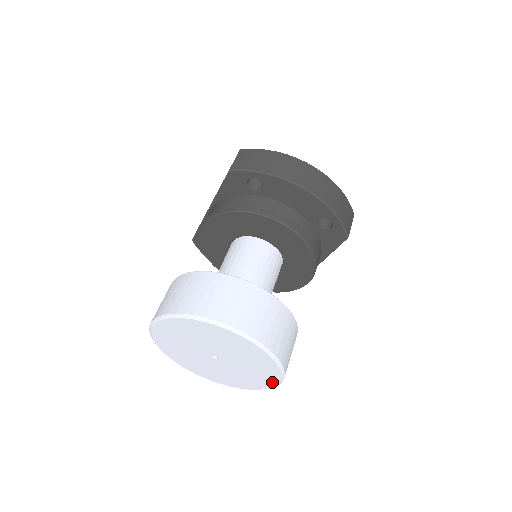
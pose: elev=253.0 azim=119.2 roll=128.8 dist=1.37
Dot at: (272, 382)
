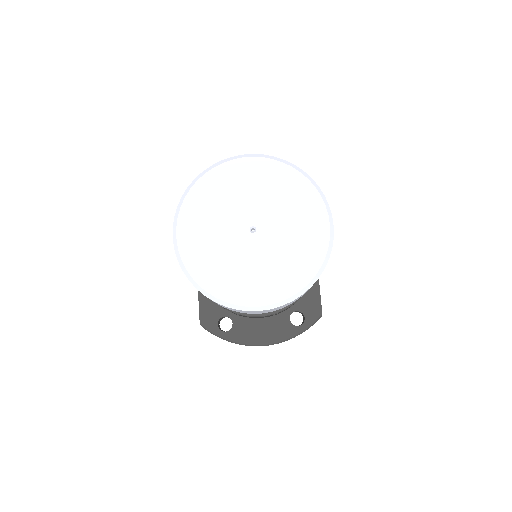
Dot at: (323, 217)
